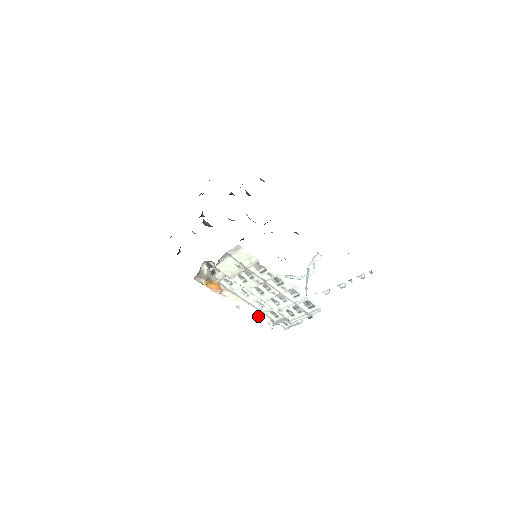
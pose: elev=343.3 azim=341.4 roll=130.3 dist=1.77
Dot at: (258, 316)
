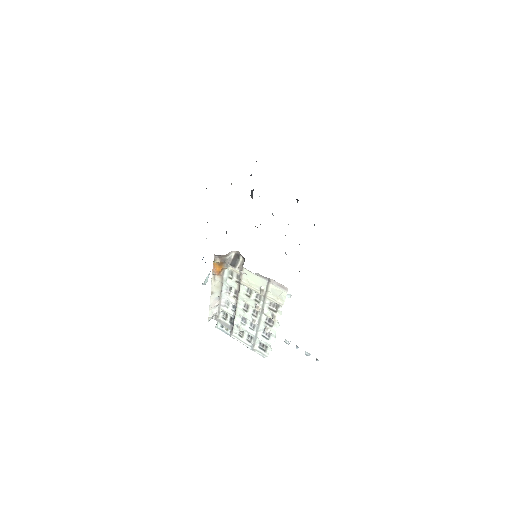
Dot at: (213, 307)
